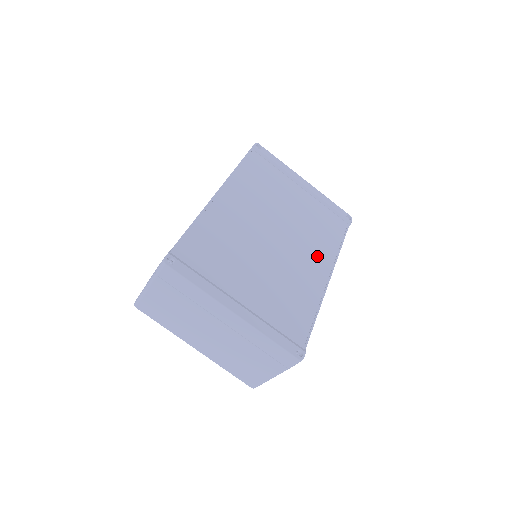
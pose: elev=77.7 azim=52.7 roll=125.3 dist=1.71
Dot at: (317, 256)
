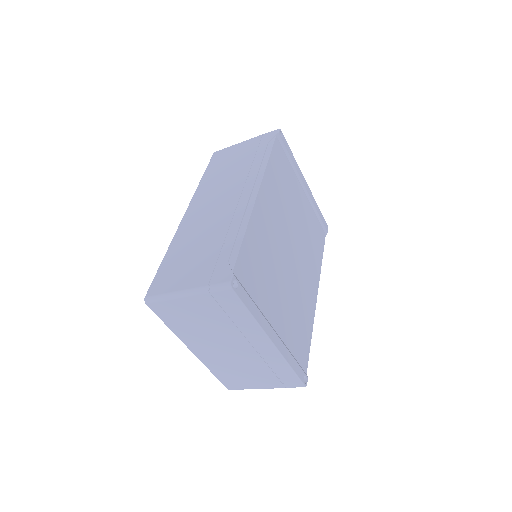
Dot at: (311, 271)
